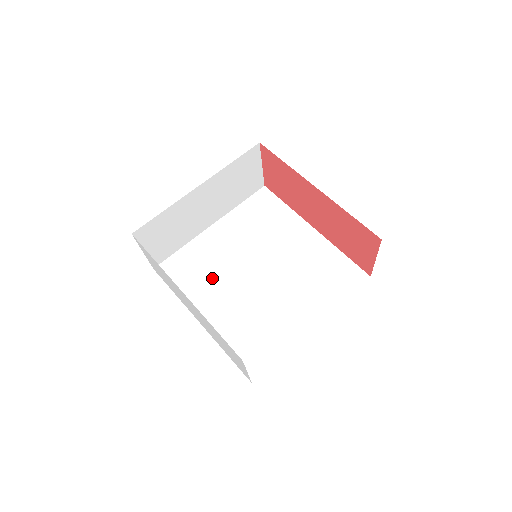
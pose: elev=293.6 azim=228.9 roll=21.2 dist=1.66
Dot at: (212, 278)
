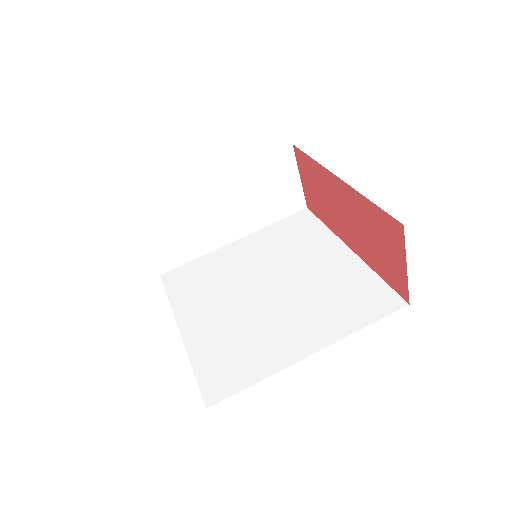
Dot at: (213, 289)
